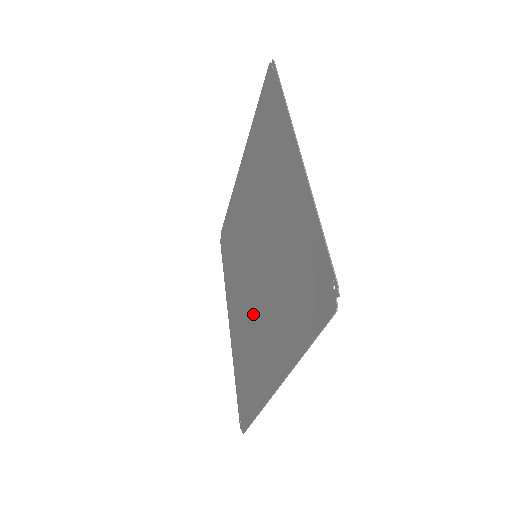
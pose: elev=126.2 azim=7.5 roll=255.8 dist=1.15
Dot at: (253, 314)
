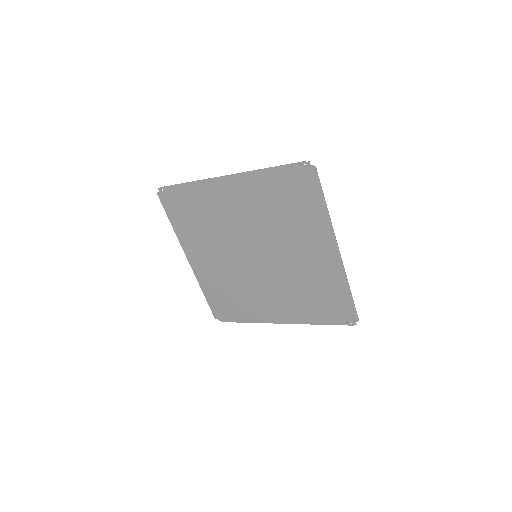
Dot at: (289, 273)
